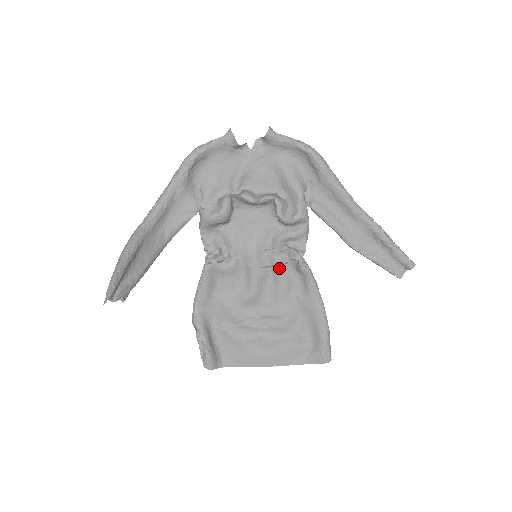
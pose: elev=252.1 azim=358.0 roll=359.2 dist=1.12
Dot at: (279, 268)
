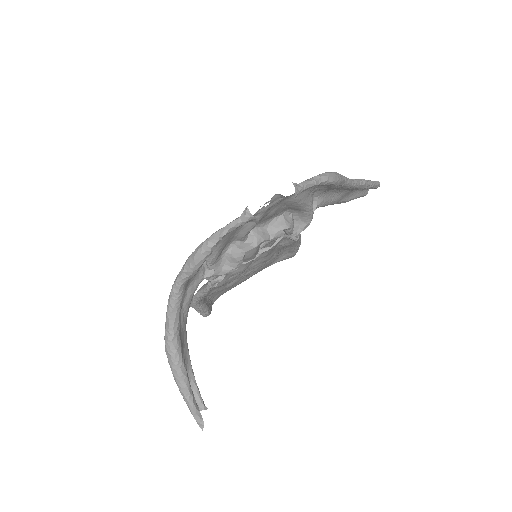
Dot at: (272, 246)
